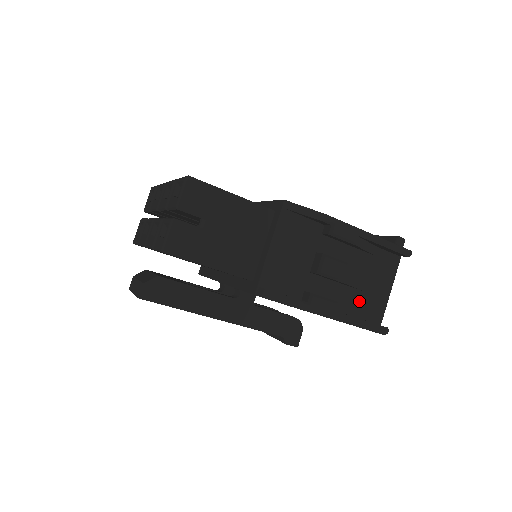
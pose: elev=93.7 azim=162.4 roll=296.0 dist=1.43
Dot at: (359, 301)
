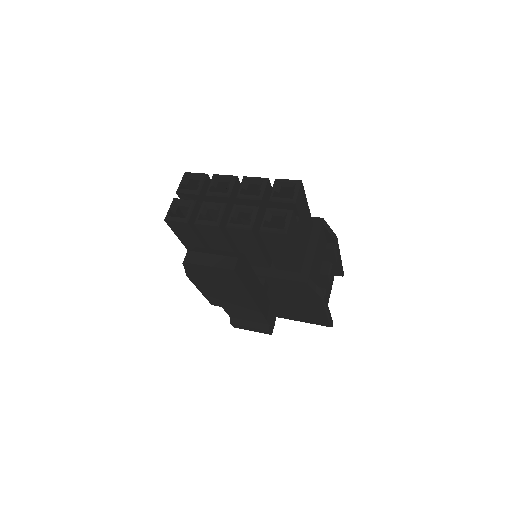
Dot at: occluded
